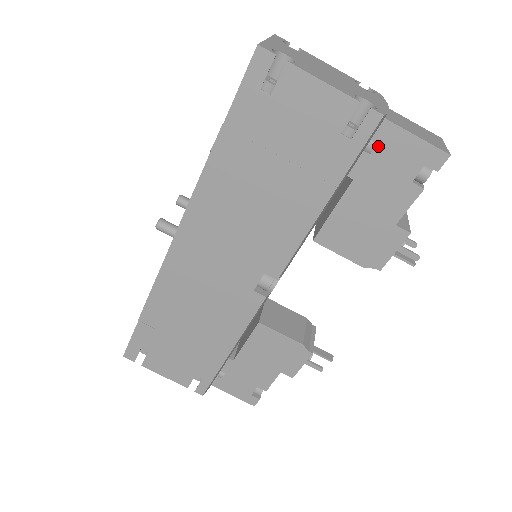
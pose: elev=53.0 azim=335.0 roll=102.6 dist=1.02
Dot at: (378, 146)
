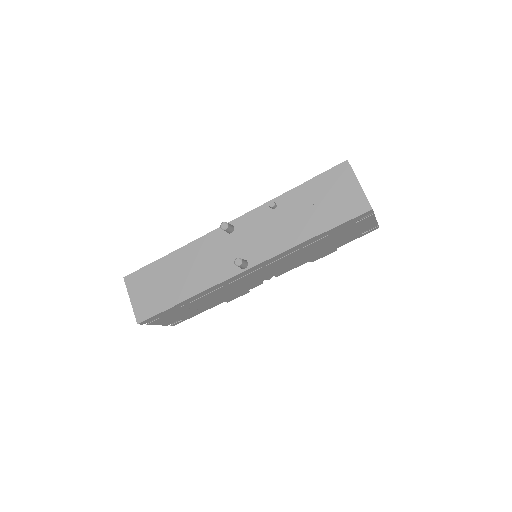
Dot at: occluded
